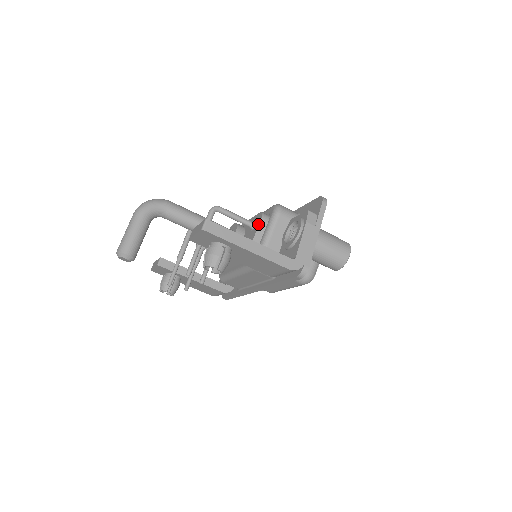
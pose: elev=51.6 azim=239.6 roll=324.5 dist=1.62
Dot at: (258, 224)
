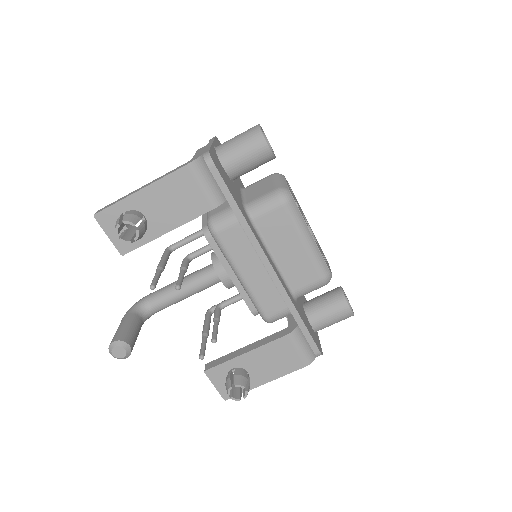
Dot at: (202, 216)
